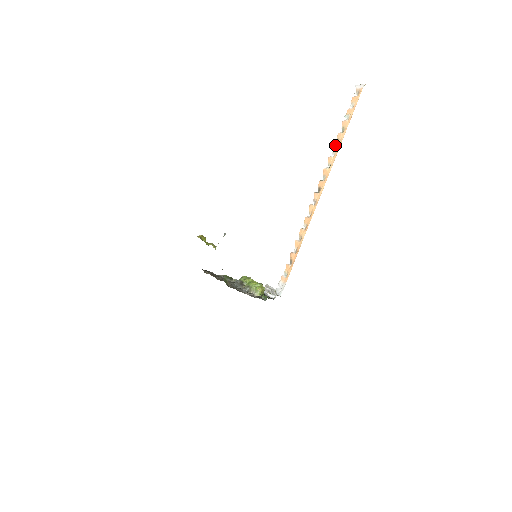
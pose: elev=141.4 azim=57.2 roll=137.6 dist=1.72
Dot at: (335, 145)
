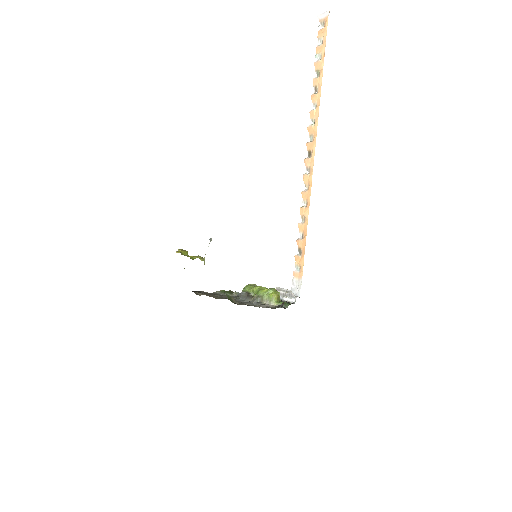
Dot at: (313, 94)
